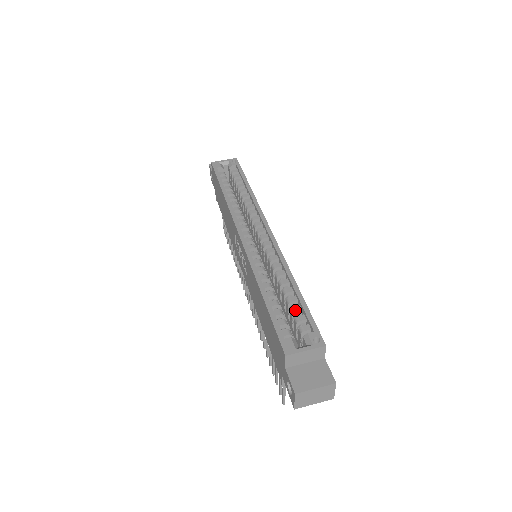
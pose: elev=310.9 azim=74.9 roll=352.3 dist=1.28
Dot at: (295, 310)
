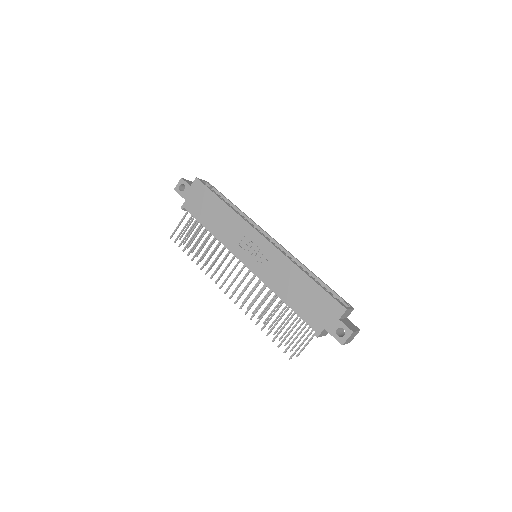
Dot at: (325, 289)
